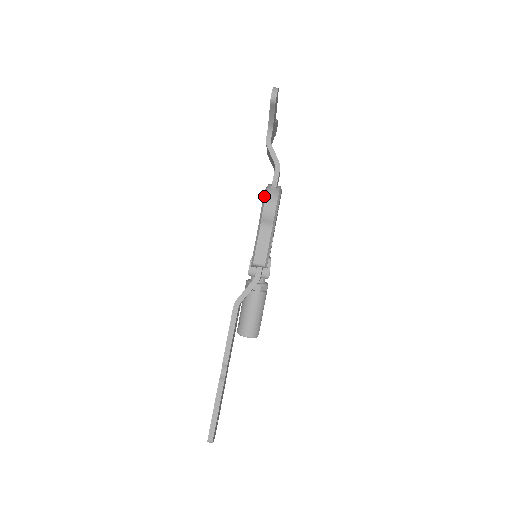
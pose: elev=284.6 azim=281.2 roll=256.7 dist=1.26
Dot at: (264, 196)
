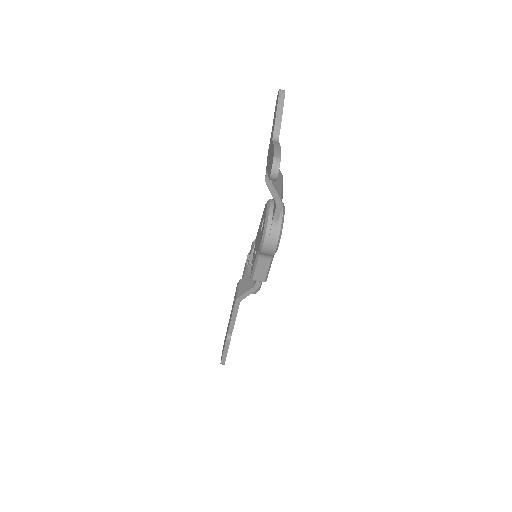
Dot at: (263, 236)
